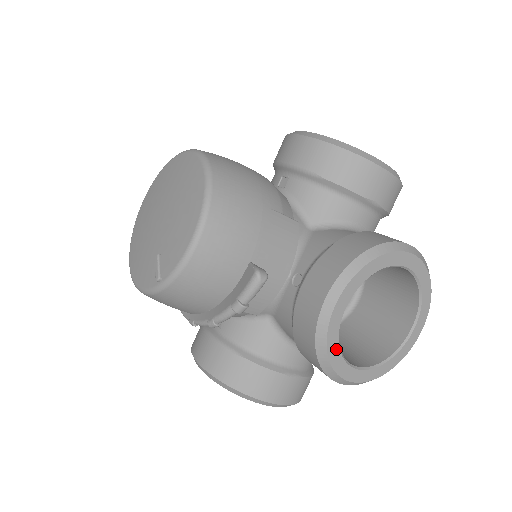
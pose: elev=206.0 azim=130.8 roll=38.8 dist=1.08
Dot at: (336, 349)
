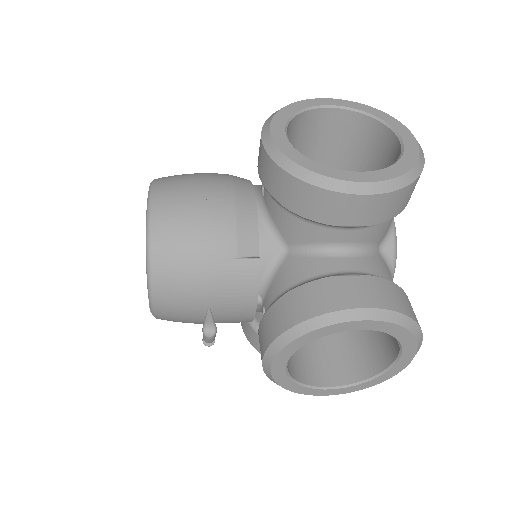
Dot at: (293, 385)
